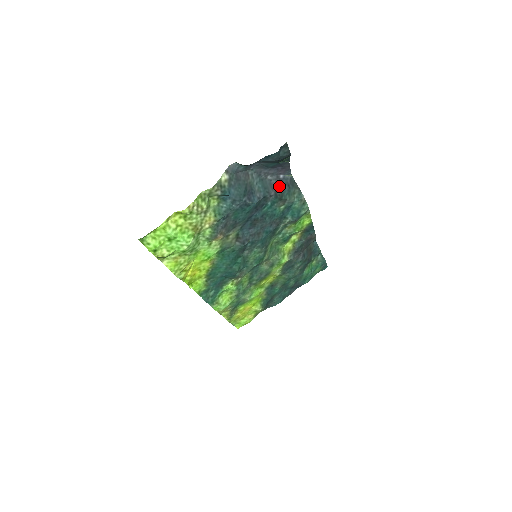
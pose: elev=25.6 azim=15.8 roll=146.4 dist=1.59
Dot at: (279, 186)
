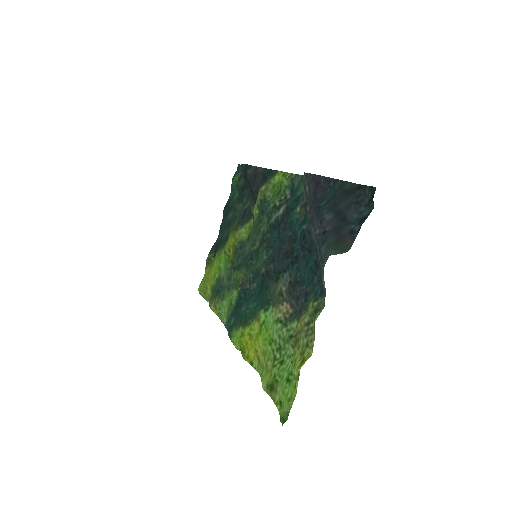
Dot at: (307, 201)
